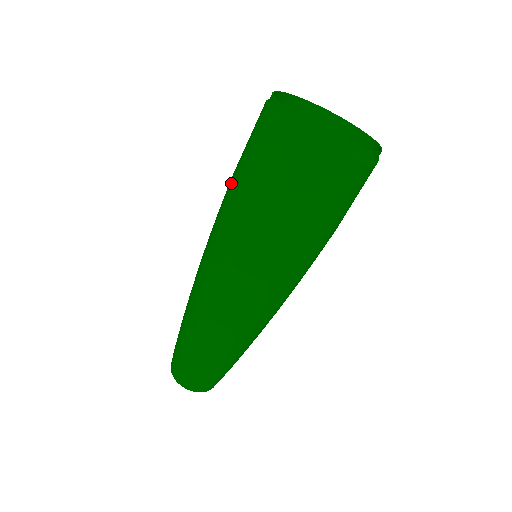
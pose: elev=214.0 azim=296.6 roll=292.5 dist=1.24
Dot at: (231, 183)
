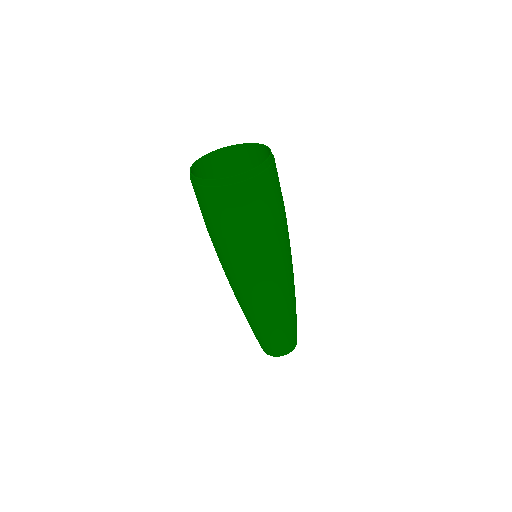
Dot at: occluded
